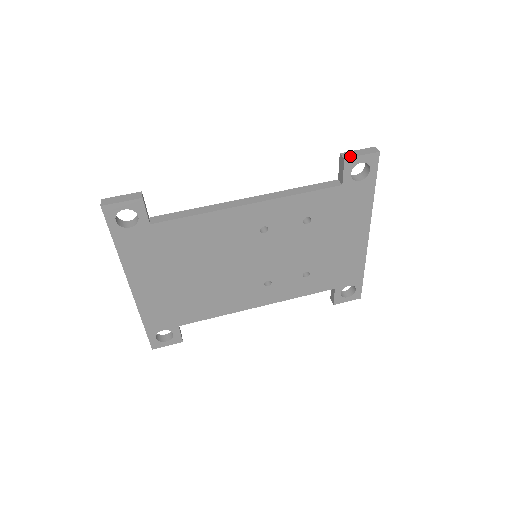
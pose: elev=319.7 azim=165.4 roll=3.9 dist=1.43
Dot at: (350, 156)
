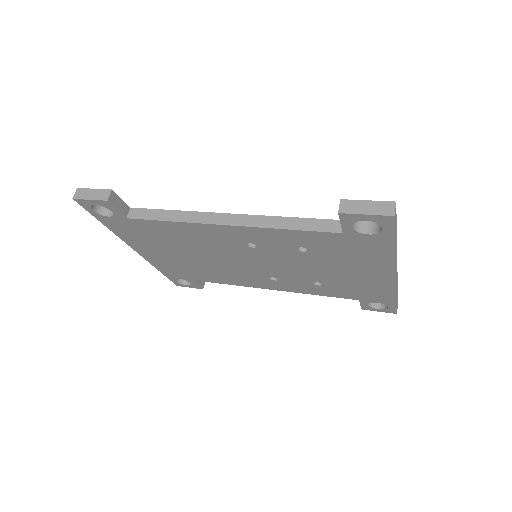
Dot at: (348, 211)
